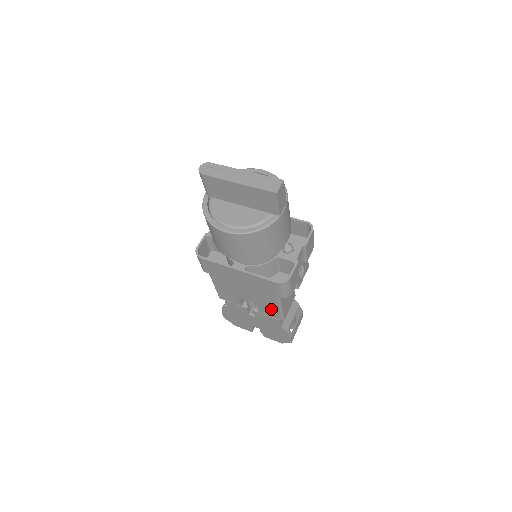
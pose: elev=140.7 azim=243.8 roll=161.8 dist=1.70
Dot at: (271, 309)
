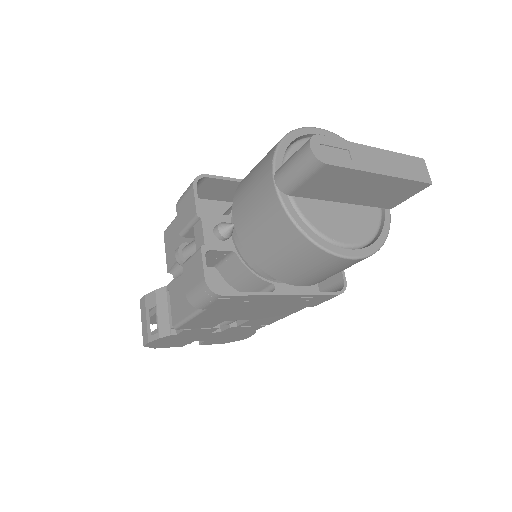
Dot at: (270, 319)
